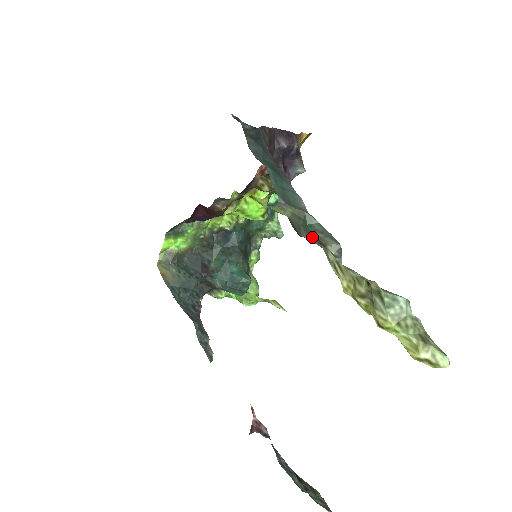
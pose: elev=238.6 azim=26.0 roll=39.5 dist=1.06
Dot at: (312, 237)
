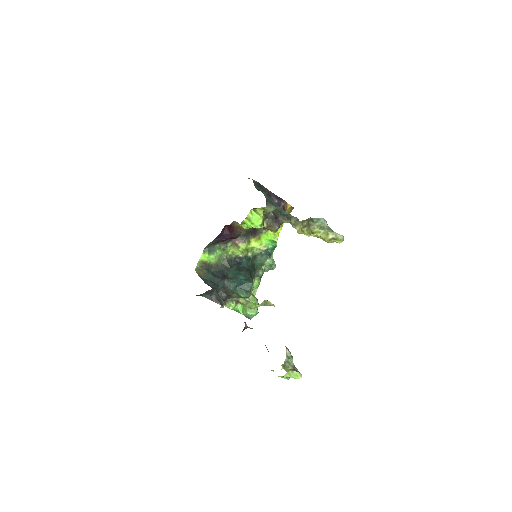
Dot at: (284, 216)
